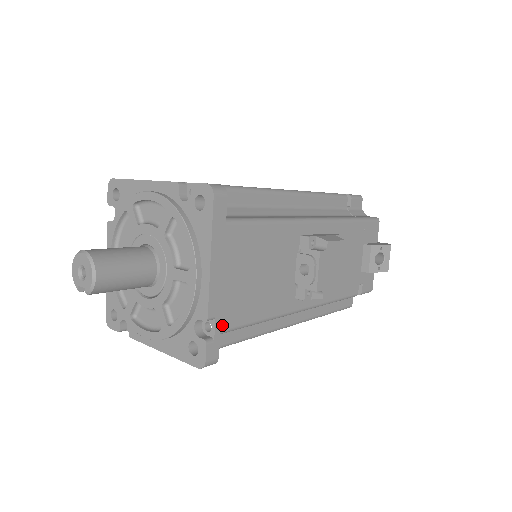
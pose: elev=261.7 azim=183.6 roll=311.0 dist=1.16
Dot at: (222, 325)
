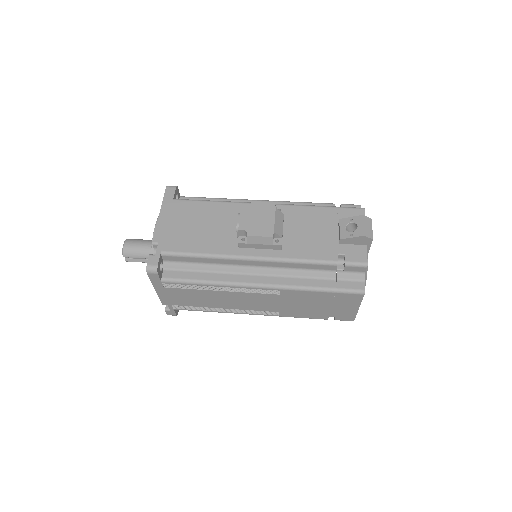
Dot at: (163, 248)
